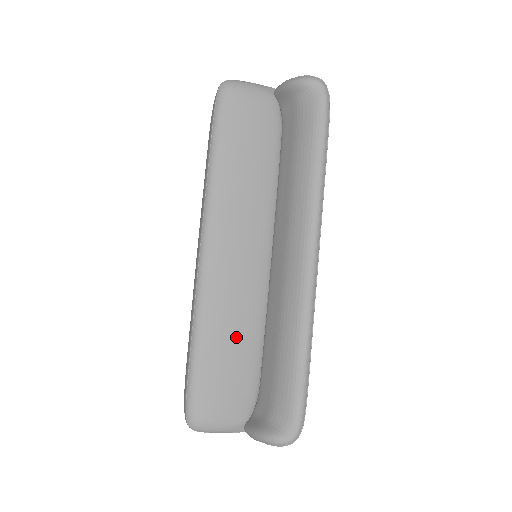
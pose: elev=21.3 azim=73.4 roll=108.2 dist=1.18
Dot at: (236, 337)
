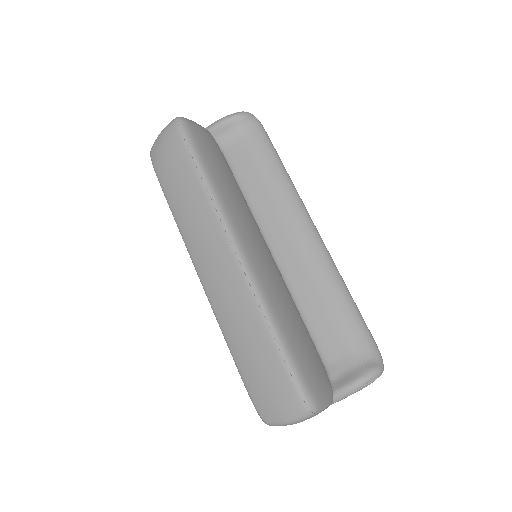
Dot at: (293, 317)
